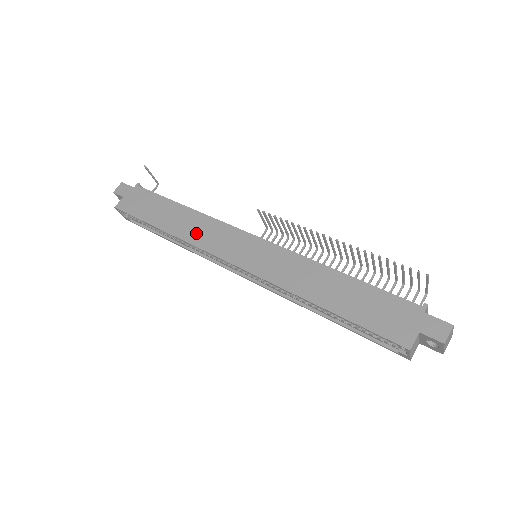
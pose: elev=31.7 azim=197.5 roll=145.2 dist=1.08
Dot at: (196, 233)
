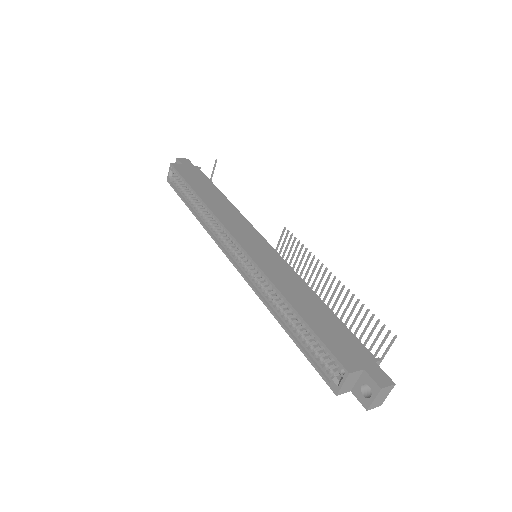
Dot at: (223, 212)
